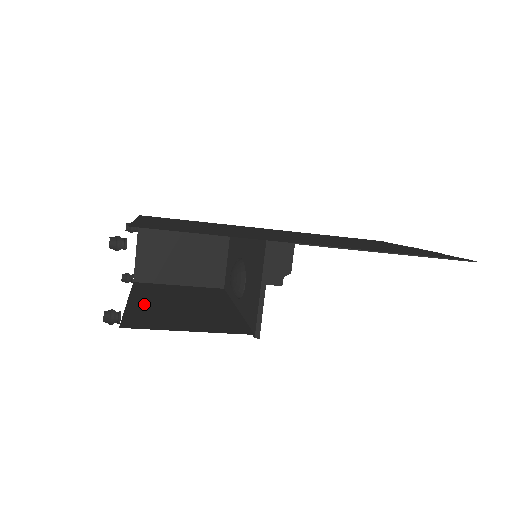
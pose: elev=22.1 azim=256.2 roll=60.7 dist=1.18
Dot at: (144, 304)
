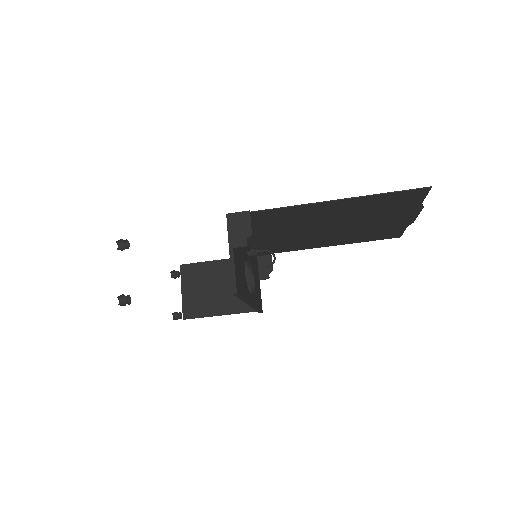
Dot at: occluded
